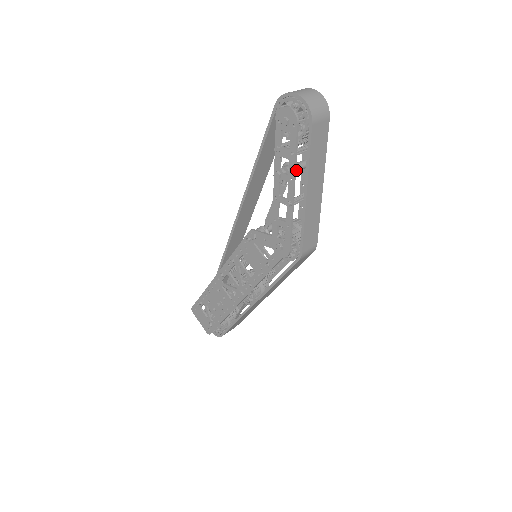
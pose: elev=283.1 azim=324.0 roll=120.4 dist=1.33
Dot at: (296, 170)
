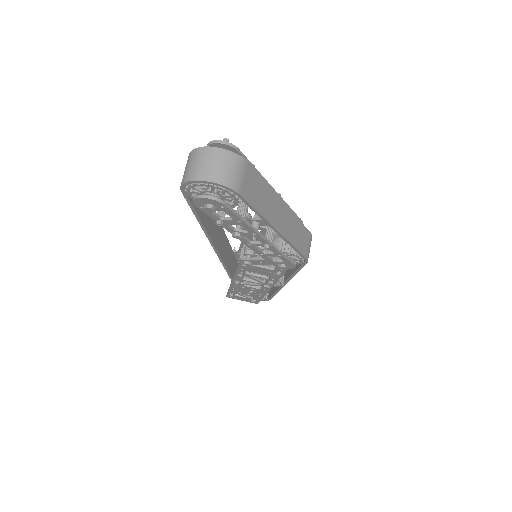
Dot at: (247, 209)
